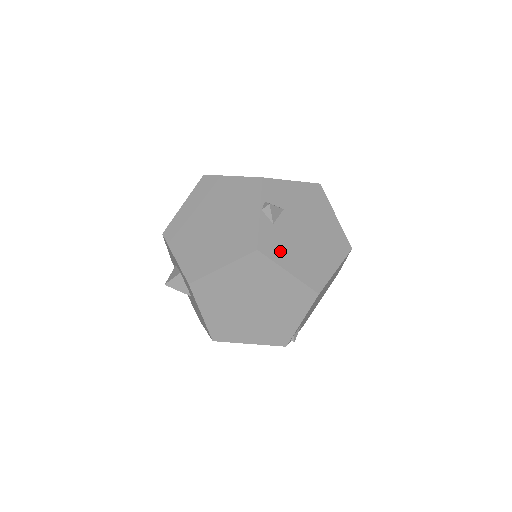
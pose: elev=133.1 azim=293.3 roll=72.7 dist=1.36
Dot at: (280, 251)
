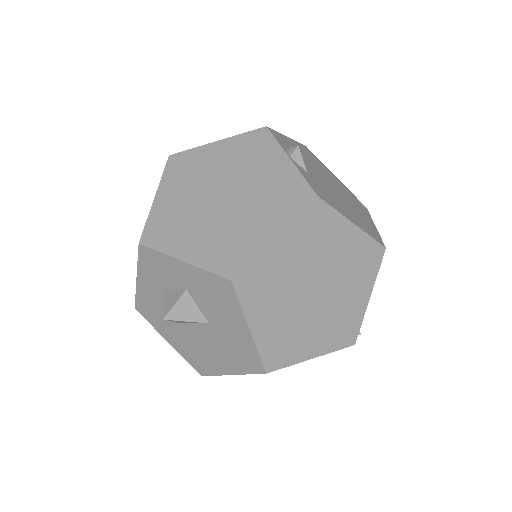
Dot at: (332, 201)
